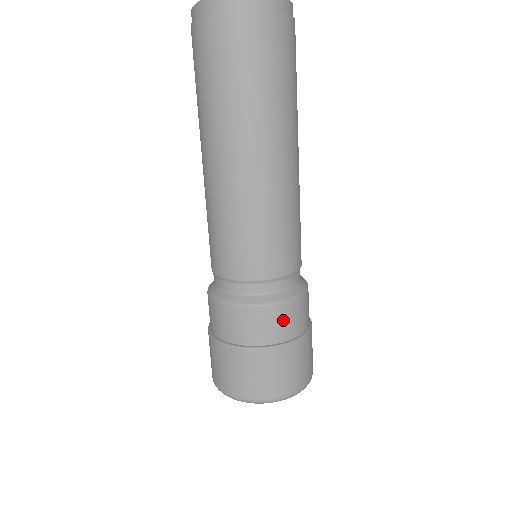
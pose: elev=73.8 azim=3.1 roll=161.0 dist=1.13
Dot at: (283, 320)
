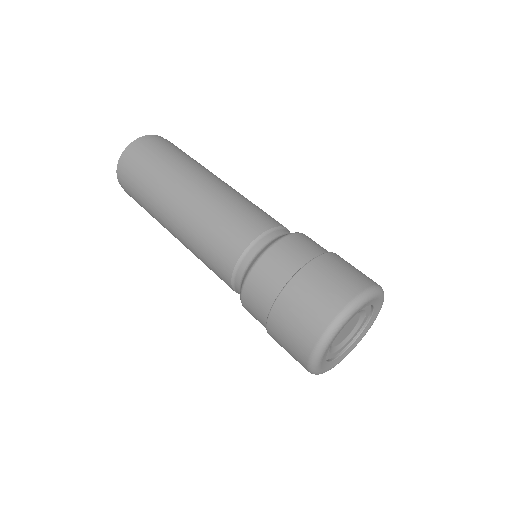
Dot at: (275, 264)
